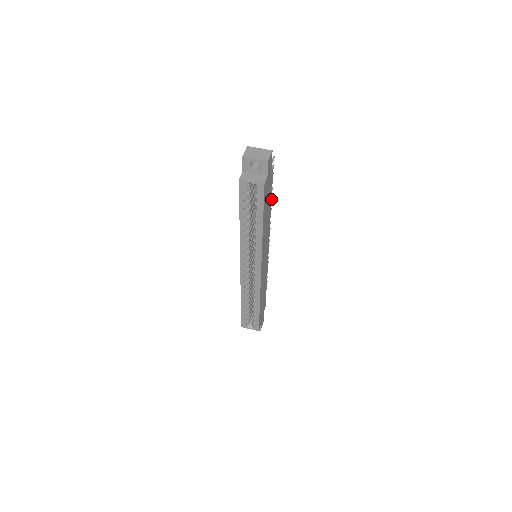
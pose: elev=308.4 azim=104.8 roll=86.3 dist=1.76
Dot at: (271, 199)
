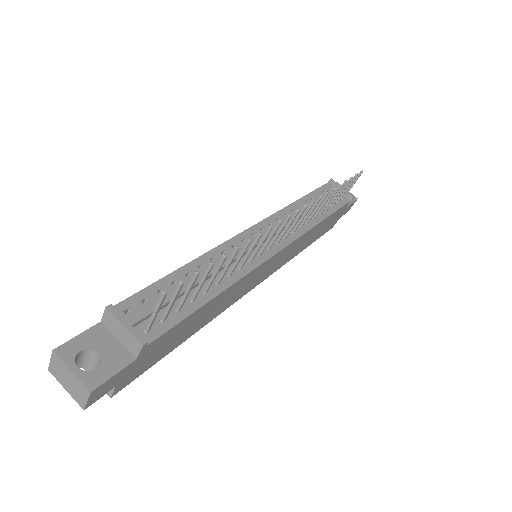
Dot at: (201, 305)
